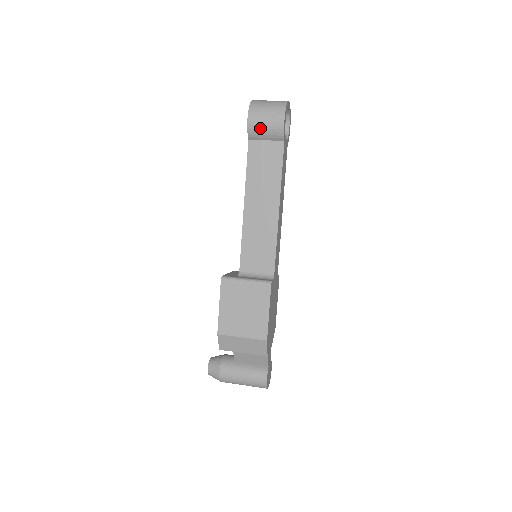
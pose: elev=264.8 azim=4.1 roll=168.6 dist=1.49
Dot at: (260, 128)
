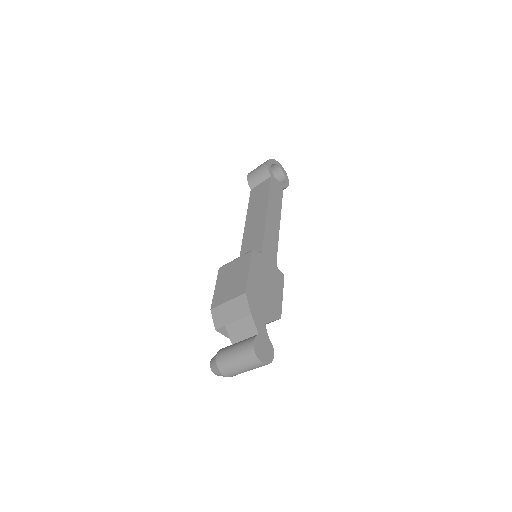
Dot at: (254, 176)
